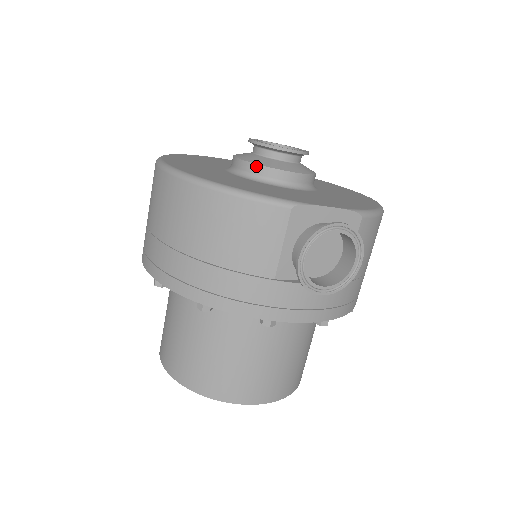
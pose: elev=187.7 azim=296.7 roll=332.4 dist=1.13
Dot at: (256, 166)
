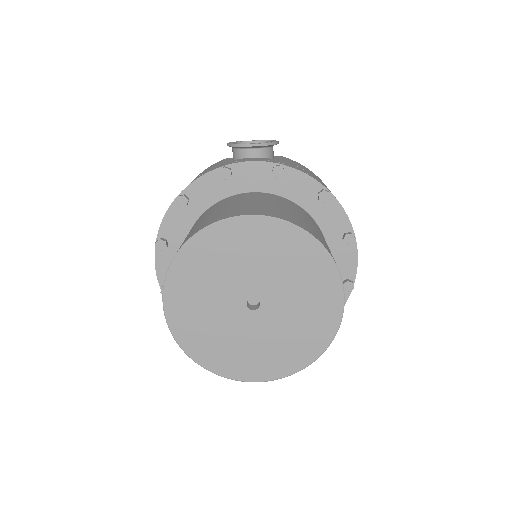
Dot at: occluded
